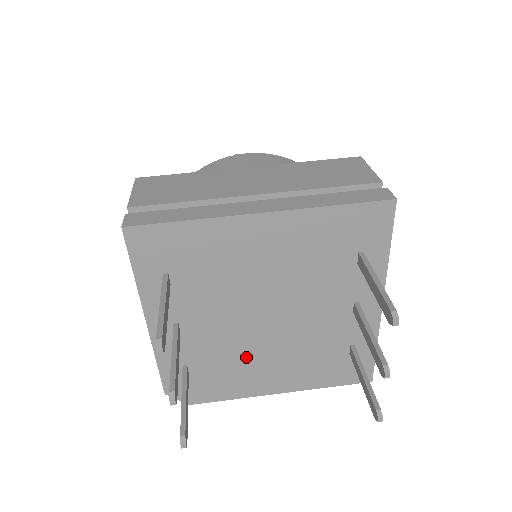
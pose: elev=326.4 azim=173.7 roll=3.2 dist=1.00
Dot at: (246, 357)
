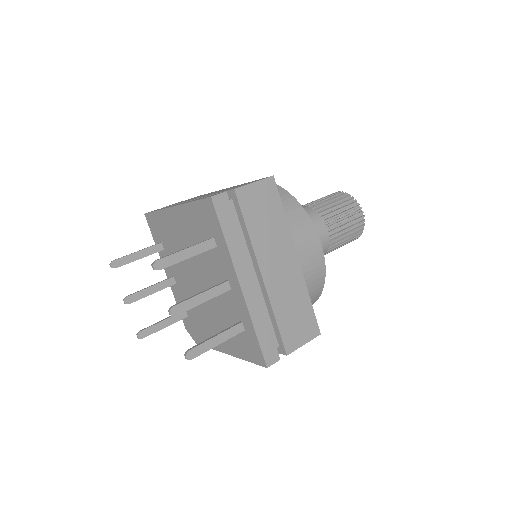
Dot at: (202, 313)
